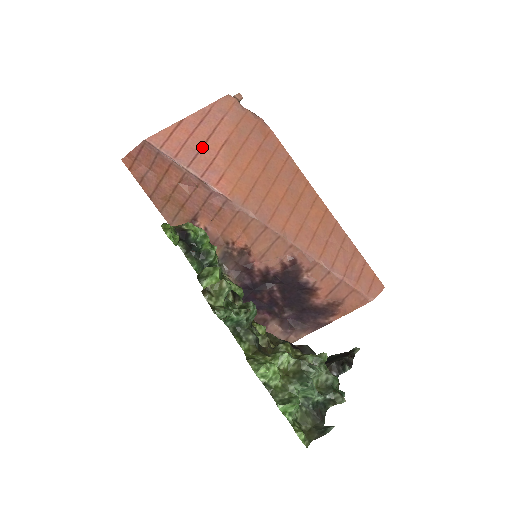
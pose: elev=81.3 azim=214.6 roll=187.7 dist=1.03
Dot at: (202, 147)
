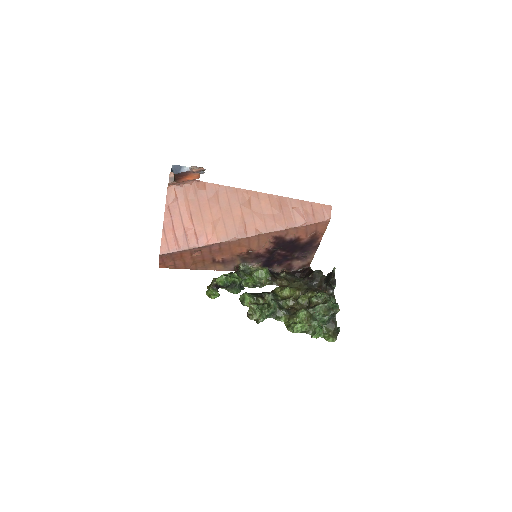
Dot at: (184, 230)
